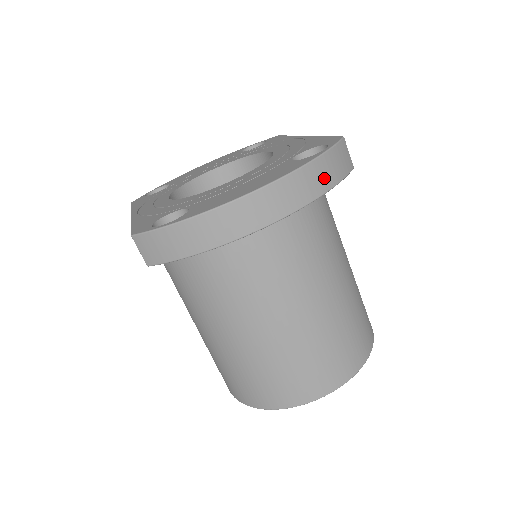
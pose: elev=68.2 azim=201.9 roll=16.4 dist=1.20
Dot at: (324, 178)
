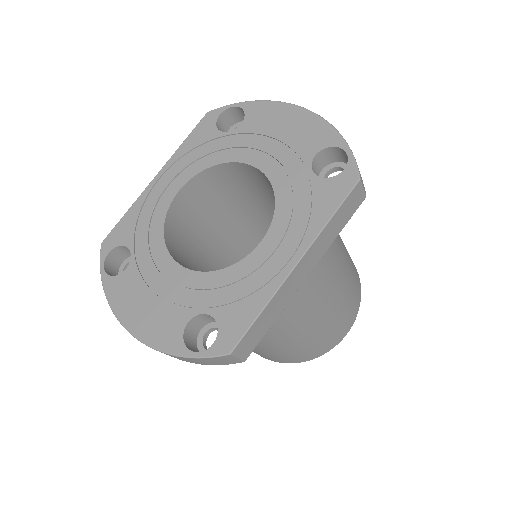
Dot at: (187, 360)
